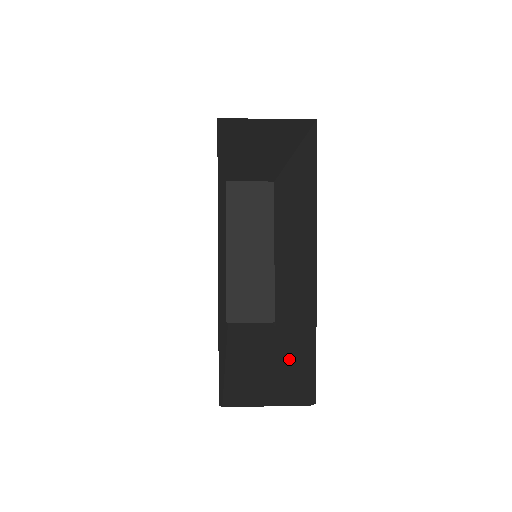
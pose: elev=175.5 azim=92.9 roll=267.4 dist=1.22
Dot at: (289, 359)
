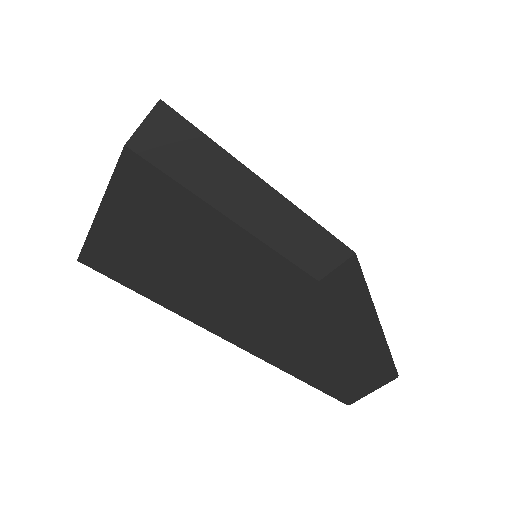
Dot at: occluded
